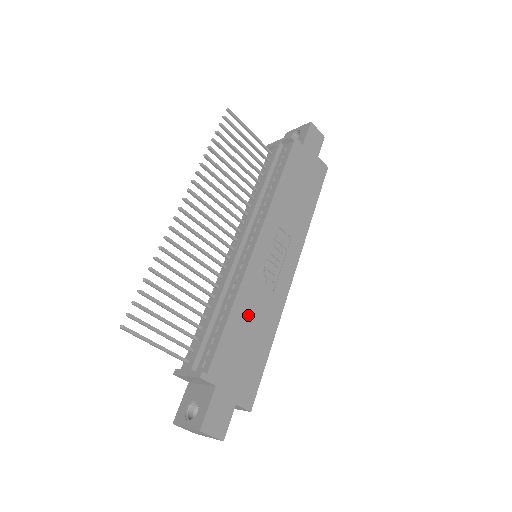
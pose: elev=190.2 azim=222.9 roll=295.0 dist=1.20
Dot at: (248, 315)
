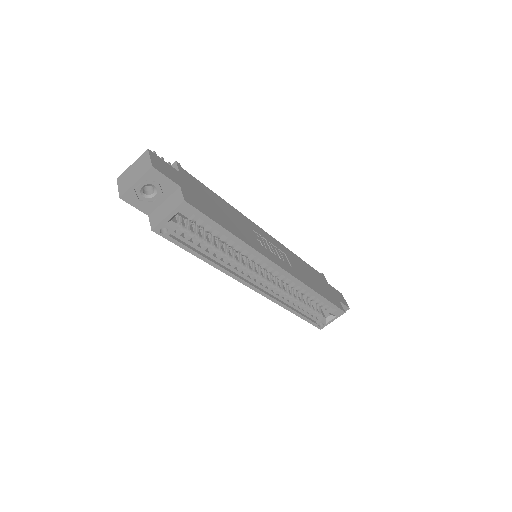
Dot at: (231, 214)
